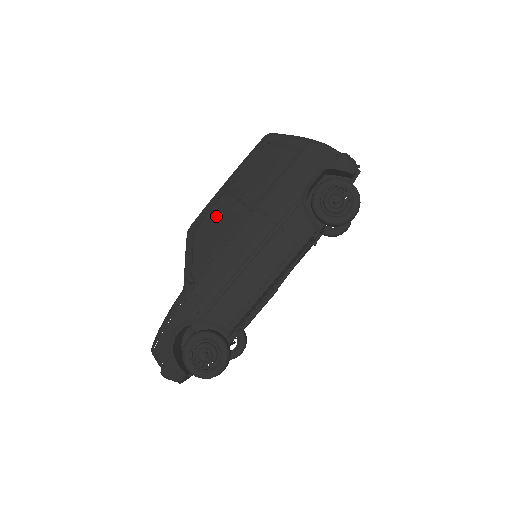
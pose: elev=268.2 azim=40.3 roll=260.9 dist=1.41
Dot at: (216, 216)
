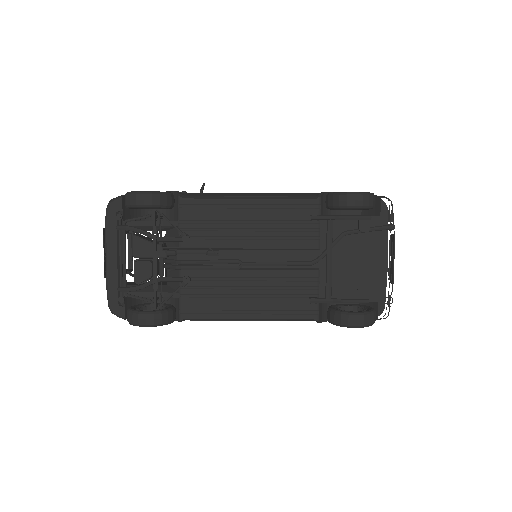
Dot at: occluded
